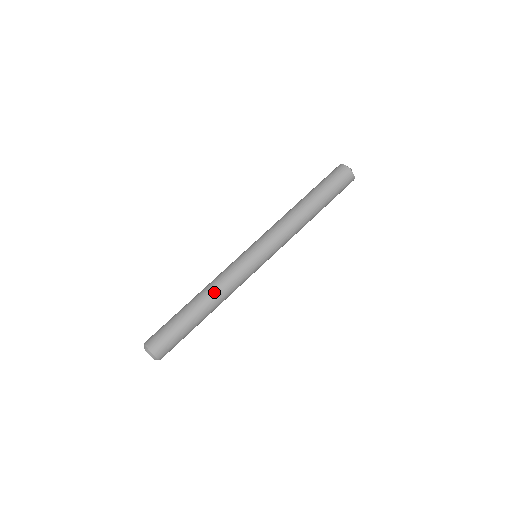
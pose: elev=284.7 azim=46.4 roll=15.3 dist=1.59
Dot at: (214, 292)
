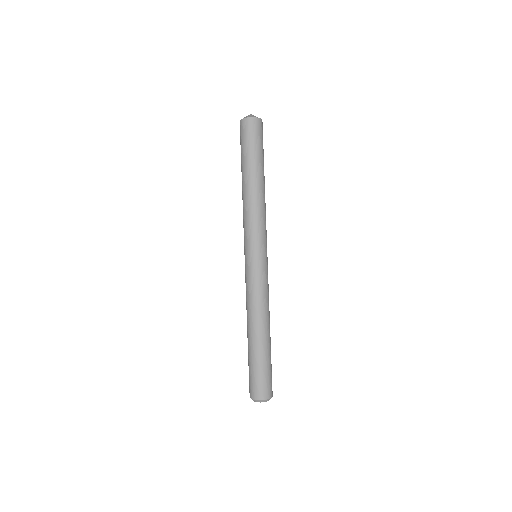
Dot at: (260, 315)
